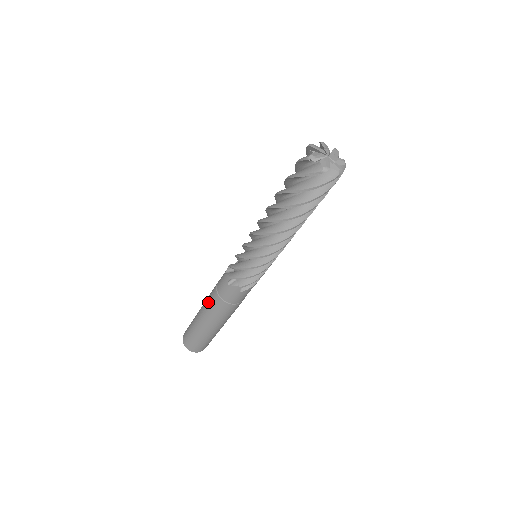
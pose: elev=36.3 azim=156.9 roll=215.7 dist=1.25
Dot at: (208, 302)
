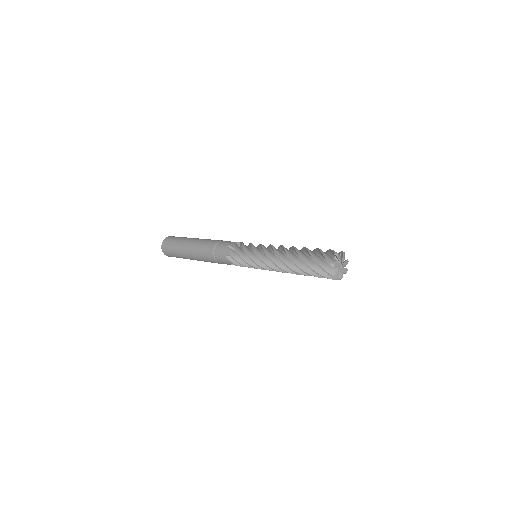
Dot at: (203, 258)
